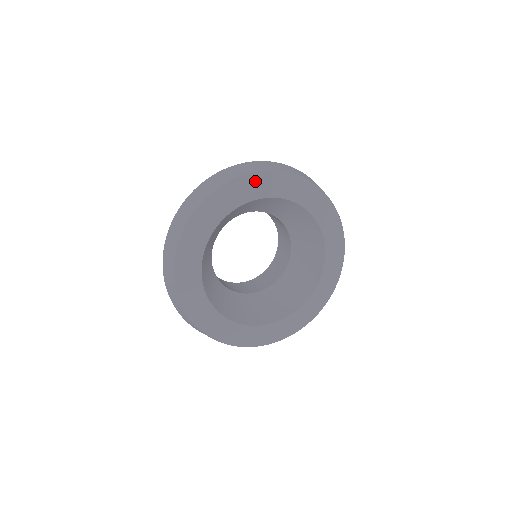
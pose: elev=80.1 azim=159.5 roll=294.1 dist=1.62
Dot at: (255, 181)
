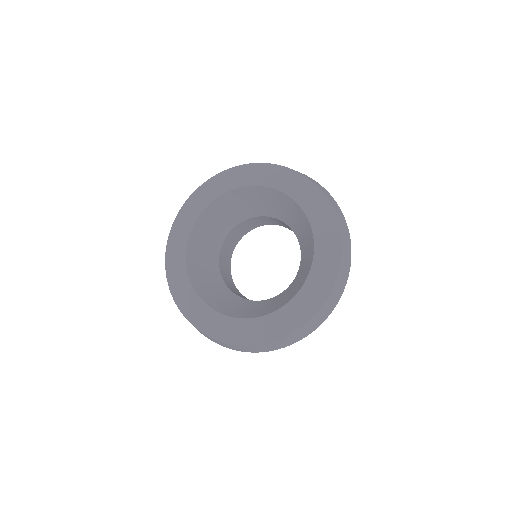
Dot at: (182, 219)
